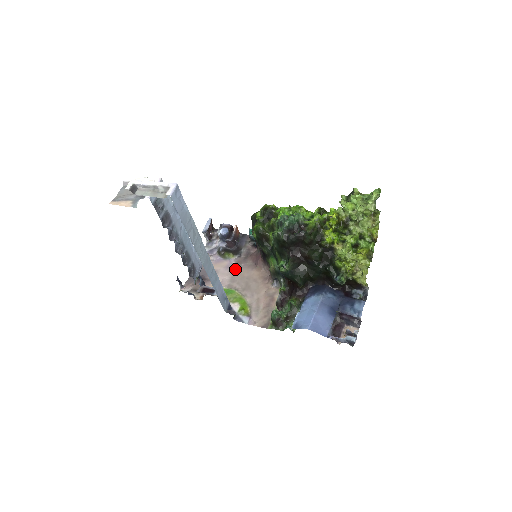
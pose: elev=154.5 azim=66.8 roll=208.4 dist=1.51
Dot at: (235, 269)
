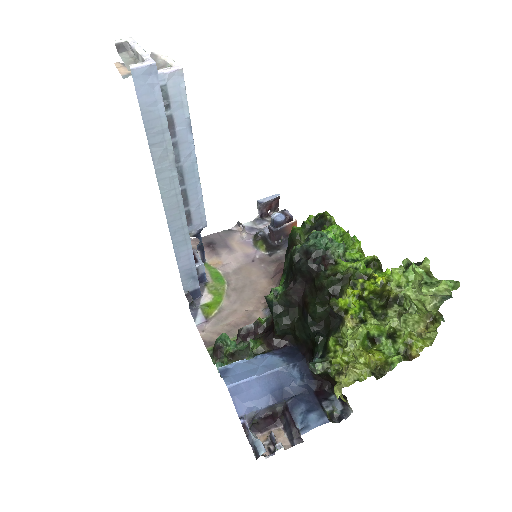
Dot at: (251, 263)
